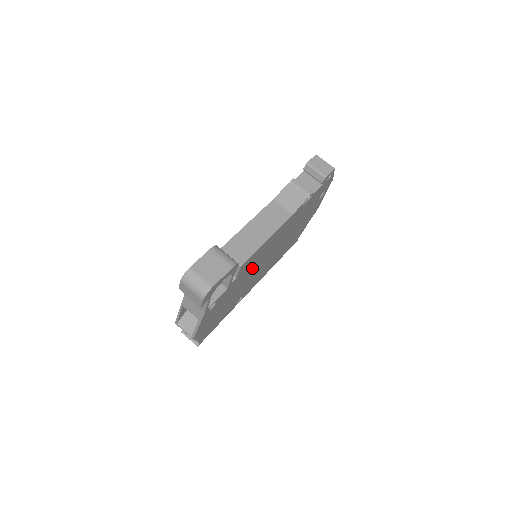
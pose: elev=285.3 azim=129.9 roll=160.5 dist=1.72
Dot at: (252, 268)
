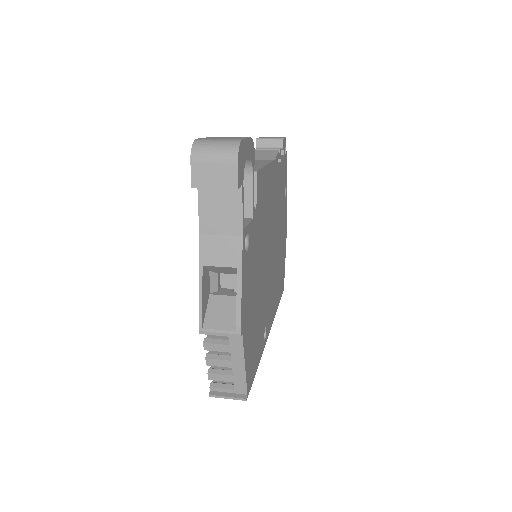
Dot at: (264, 232)
